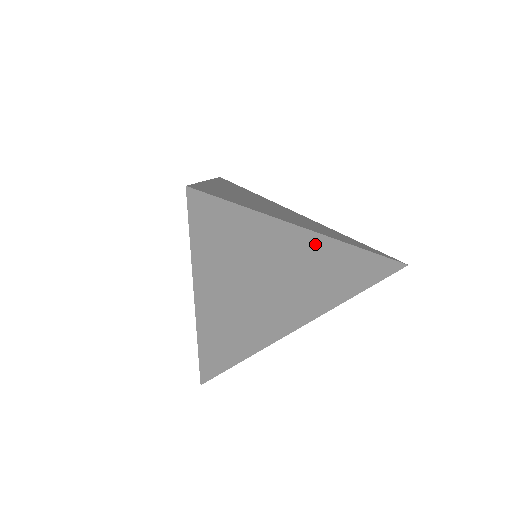
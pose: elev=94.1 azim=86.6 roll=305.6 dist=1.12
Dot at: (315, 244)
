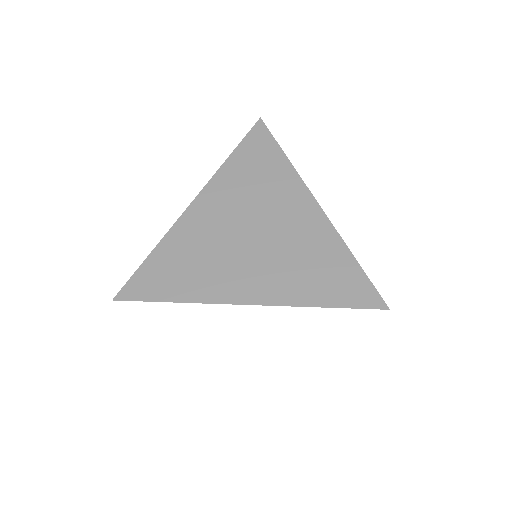
Dot at: (311, 212)
